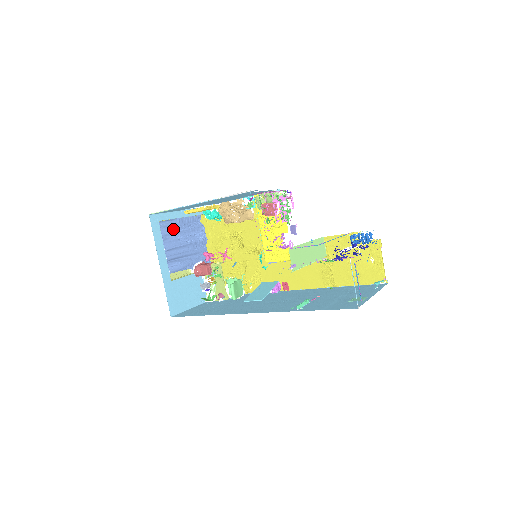
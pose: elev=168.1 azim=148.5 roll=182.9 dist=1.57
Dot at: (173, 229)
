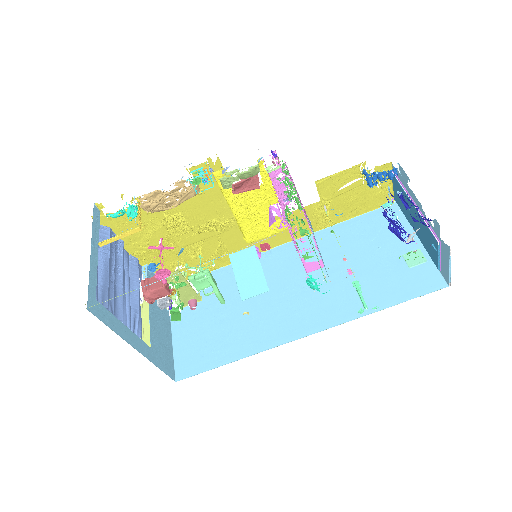
Dot at: (103, 282)
